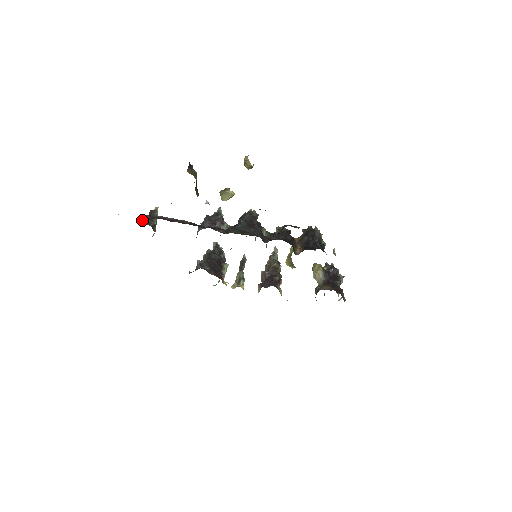
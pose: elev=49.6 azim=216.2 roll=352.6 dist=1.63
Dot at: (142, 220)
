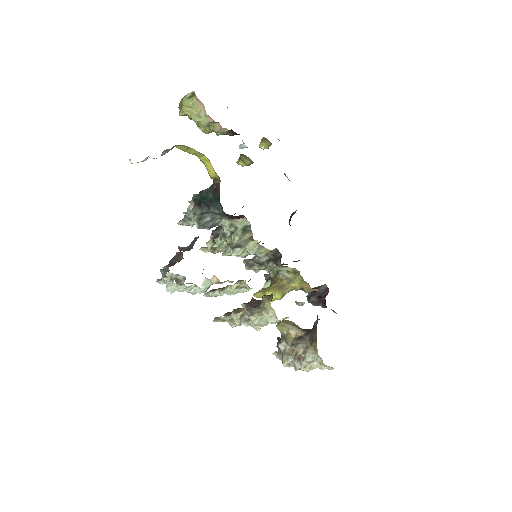
Dot at: occluded
